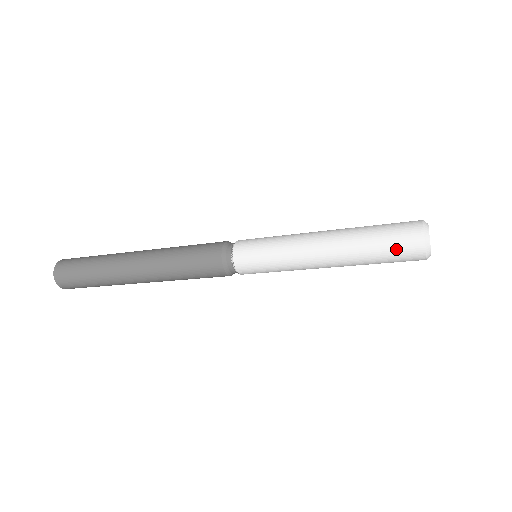
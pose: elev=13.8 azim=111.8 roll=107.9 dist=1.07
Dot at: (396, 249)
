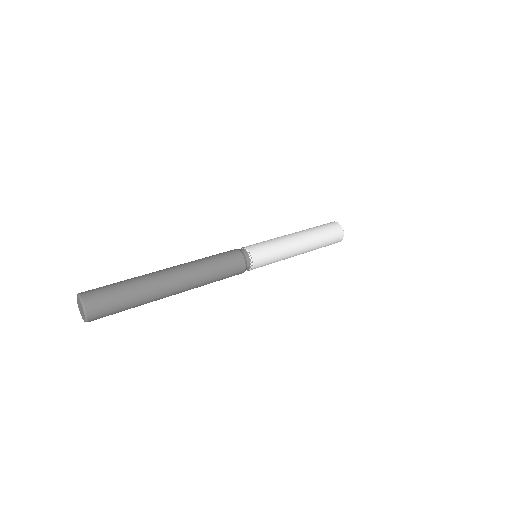
Dot at: (332, 242)
